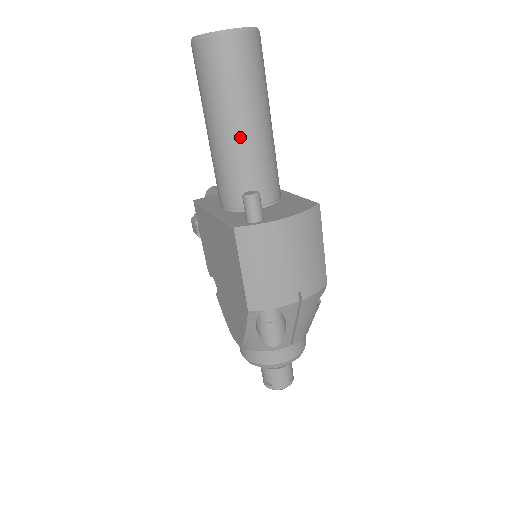
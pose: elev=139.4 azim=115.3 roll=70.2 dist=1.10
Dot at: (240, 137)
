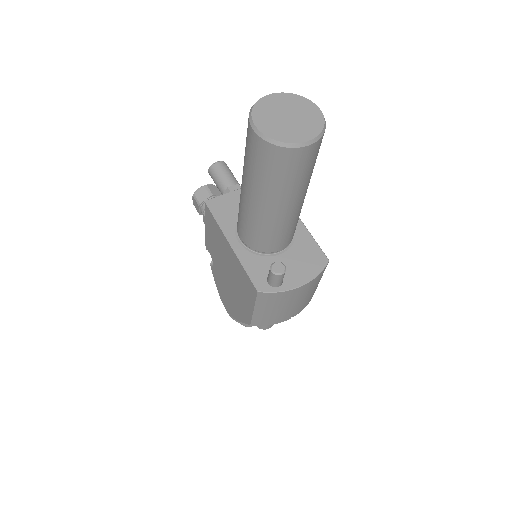
Dot at: (278, 214)
